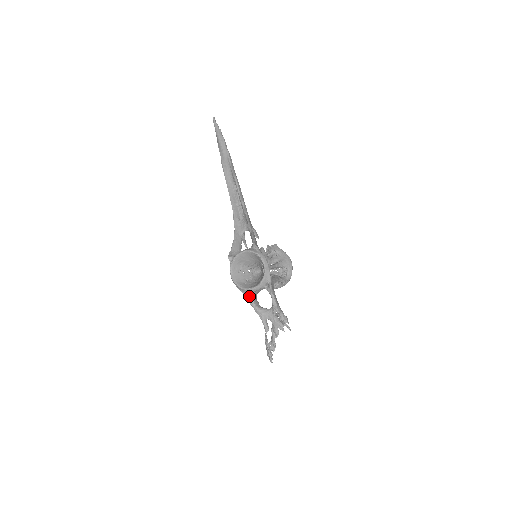
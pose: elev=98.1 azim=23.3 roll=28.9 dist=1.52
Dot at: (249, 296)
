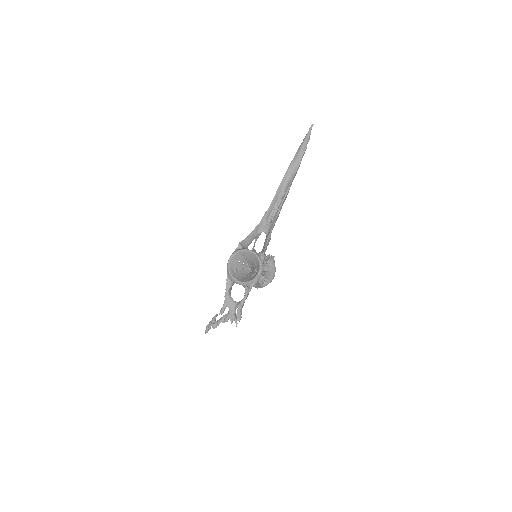
Dot at: (230, 282)
